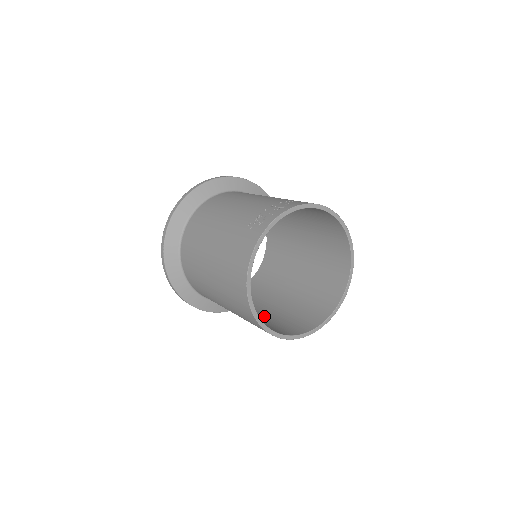
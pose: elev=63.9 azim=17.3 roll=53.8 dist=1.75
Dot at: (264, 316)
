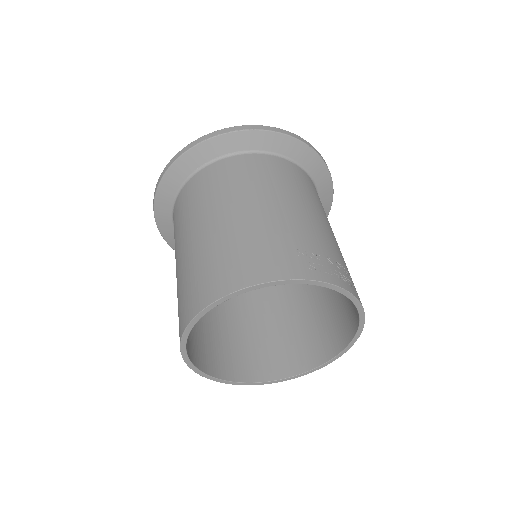
Dot at: occluded
